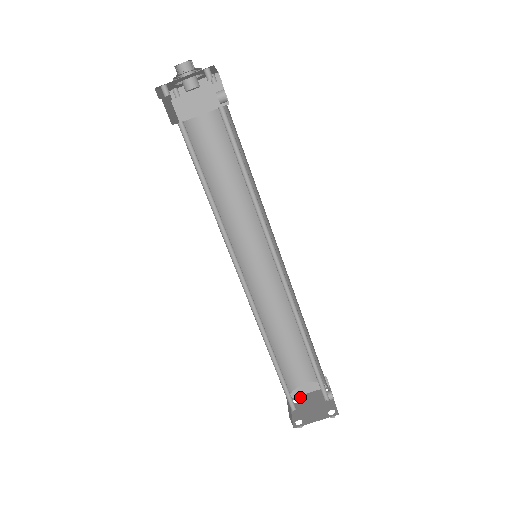
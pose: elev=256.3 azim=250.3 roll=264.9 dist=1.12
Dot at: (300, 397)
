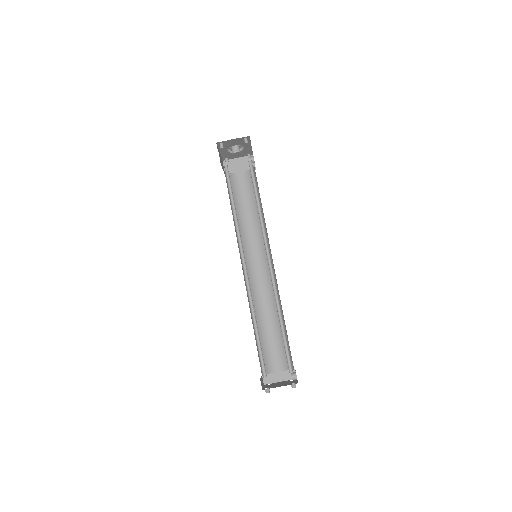
Dot at: (272, 383)
